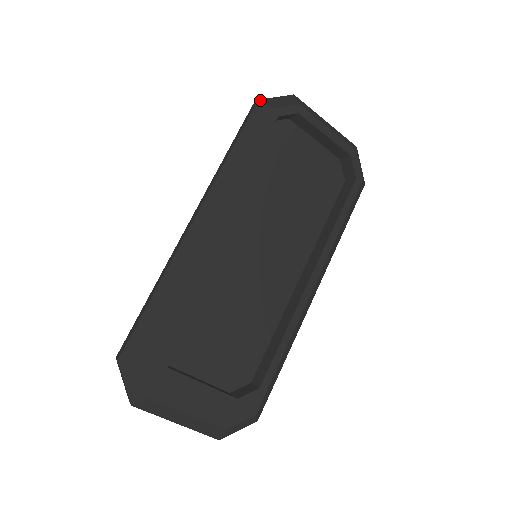
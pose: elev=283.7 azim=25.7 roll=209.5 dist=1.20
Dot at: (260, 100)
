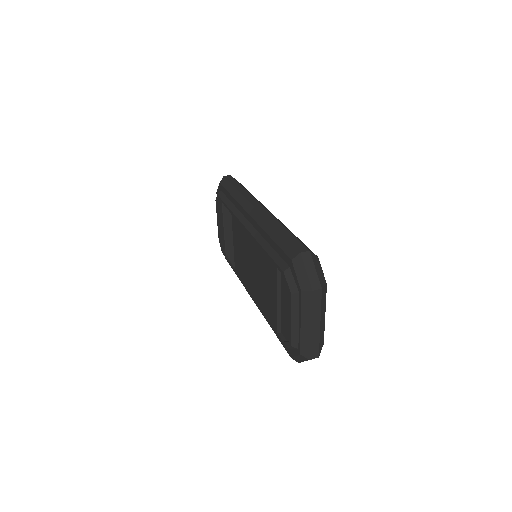
Dot at: occluded
